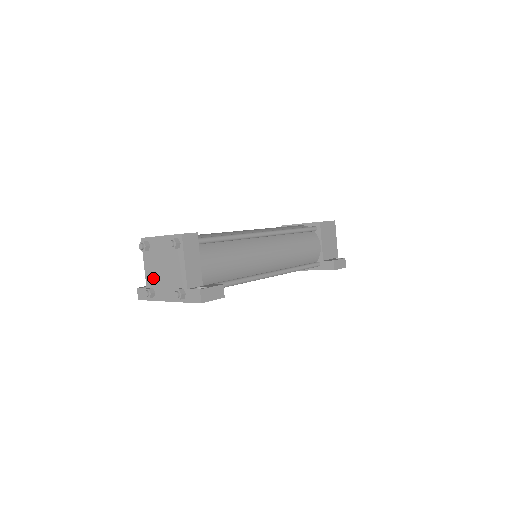
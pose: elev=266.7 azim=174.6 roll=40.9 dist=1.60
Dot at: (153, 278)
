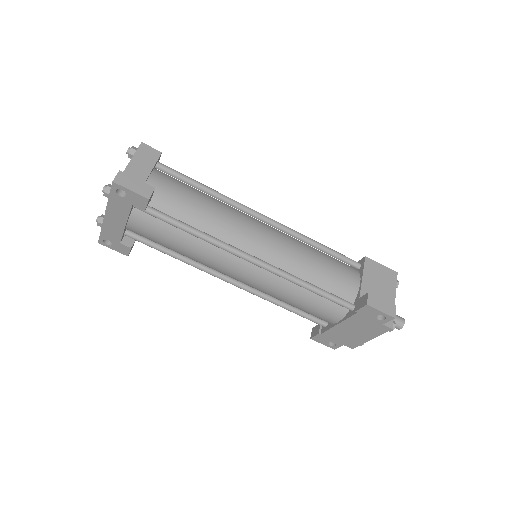
Dot at: occluded
